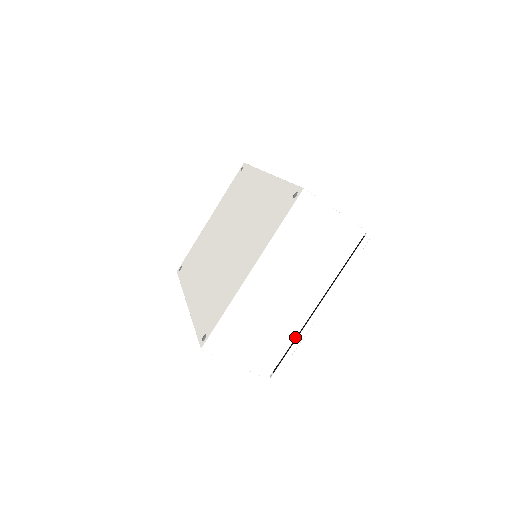
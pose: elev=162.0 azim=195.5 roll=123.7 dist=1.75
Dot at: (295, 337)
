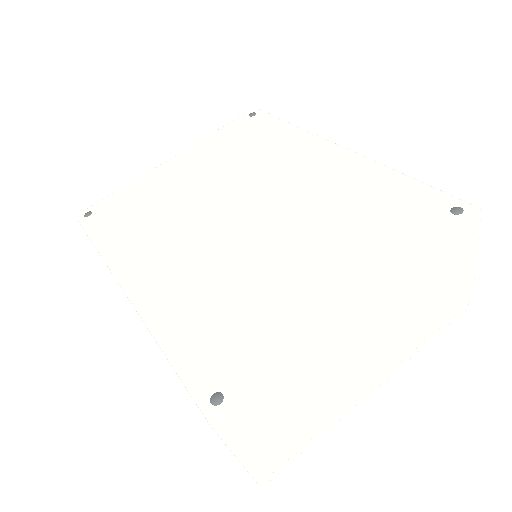
Dot at: (328, 424)
